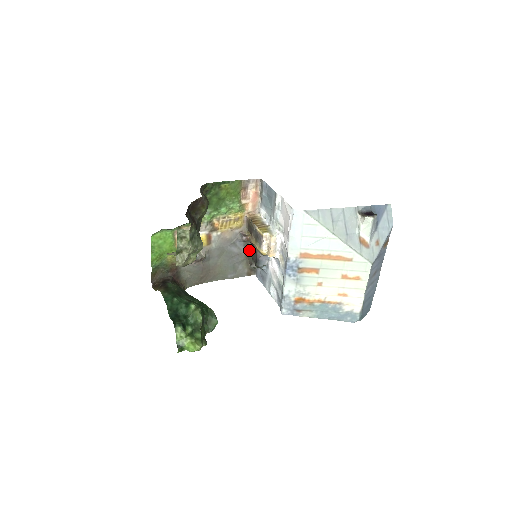
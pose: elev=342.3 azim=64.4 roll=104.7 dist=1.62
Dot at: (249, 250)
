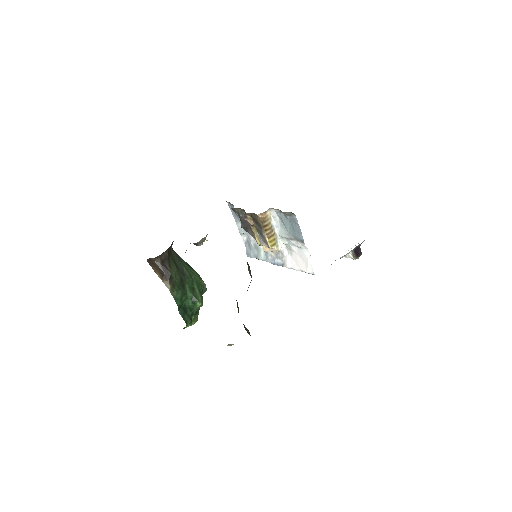
Dot at: (238, 209)
